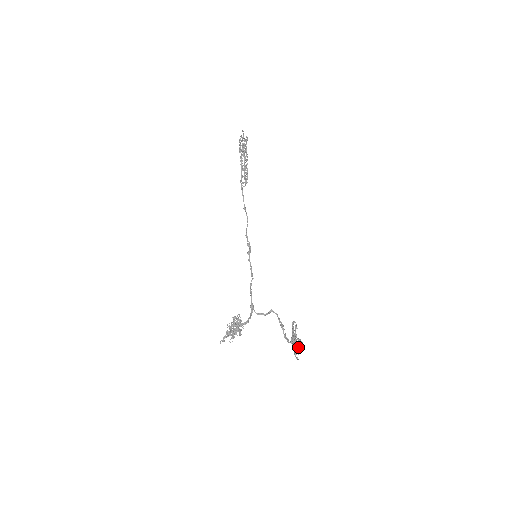
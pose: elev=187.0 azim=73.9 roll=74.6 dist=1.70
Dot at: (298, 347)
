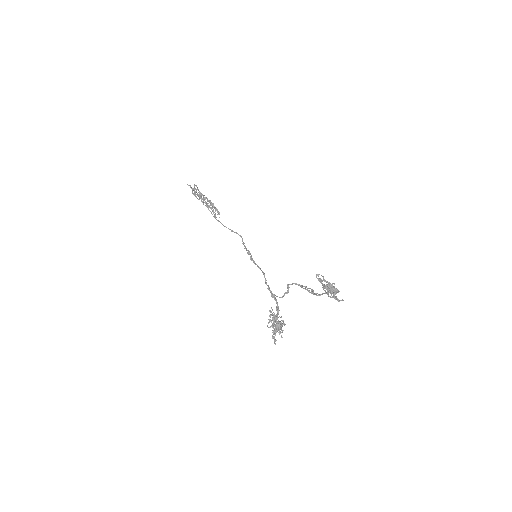
Dot at: (334, 291)
